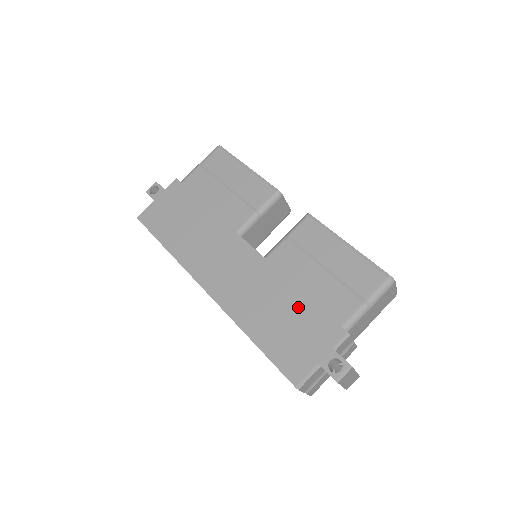
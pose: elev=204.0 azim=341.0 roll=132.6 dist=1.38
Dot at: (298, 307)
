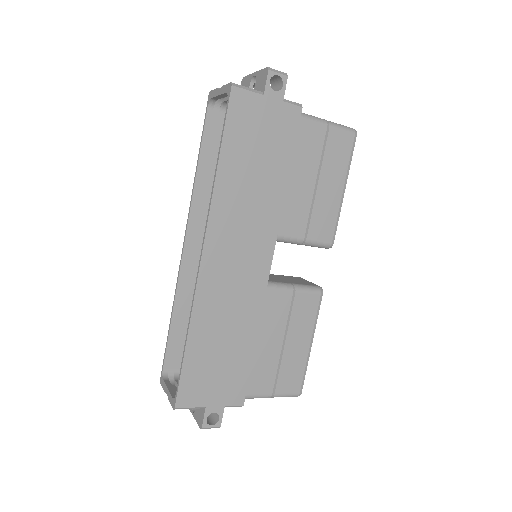
Dot at: (241, 355)
